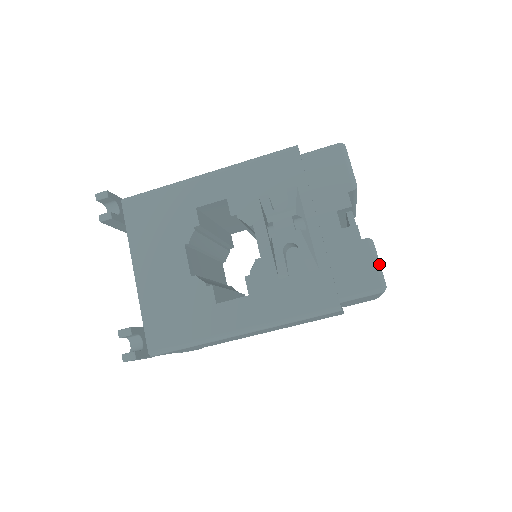
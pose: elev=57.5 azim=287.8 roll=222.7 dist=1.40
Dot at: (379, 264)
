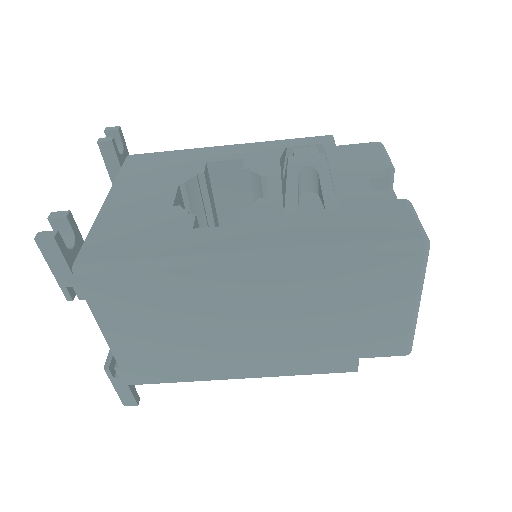
Dot at: (420, 222)
